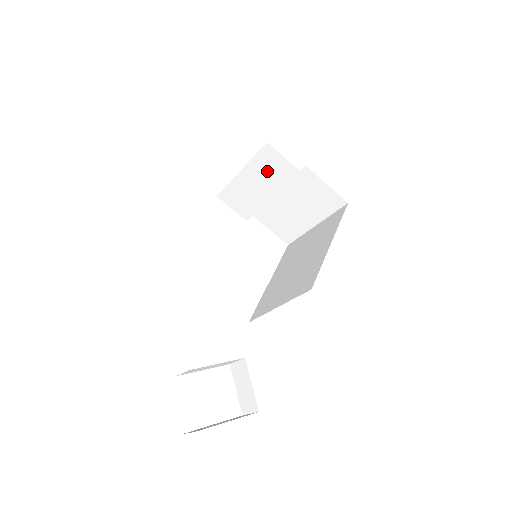
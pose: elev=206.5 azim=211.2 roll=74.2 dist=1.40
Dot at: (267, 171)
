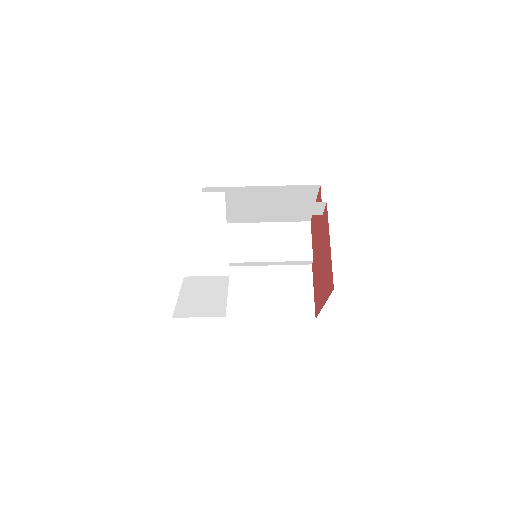
Dot at: (285, 239)
